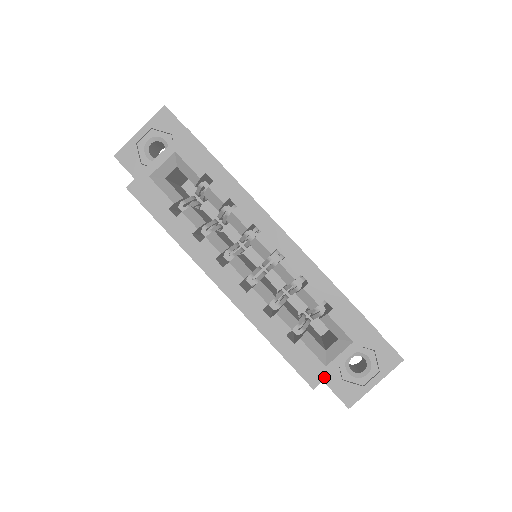
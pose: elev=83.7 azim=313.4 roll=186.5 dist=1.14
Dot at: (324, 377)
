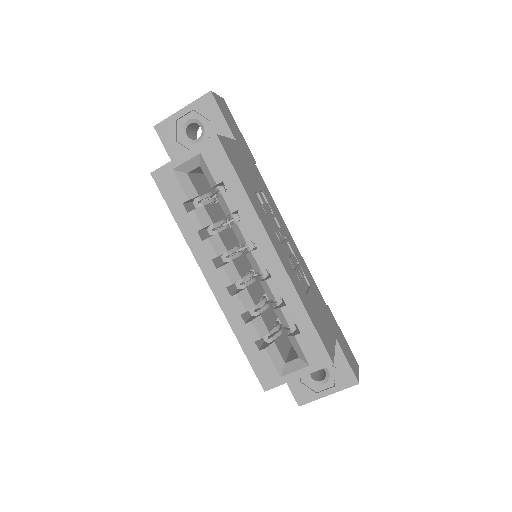
Dot at: (276, 385)
